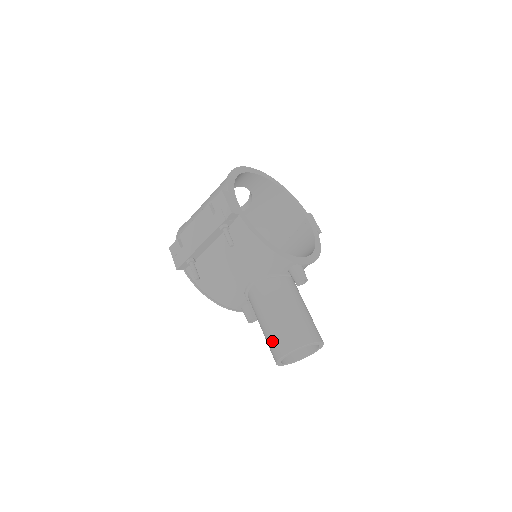
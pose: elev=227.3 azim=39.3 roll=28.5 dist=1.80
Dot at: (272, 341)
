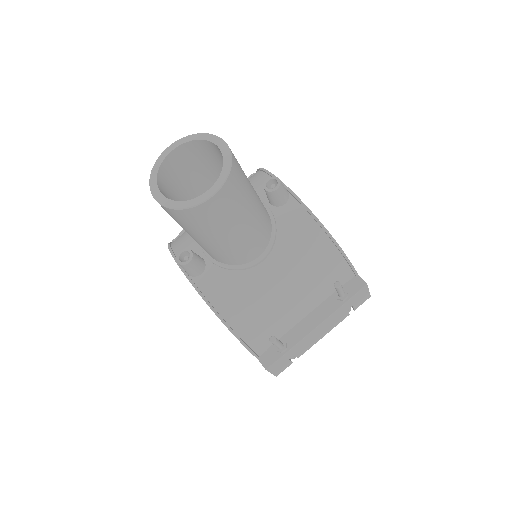
Dot at: occluded
